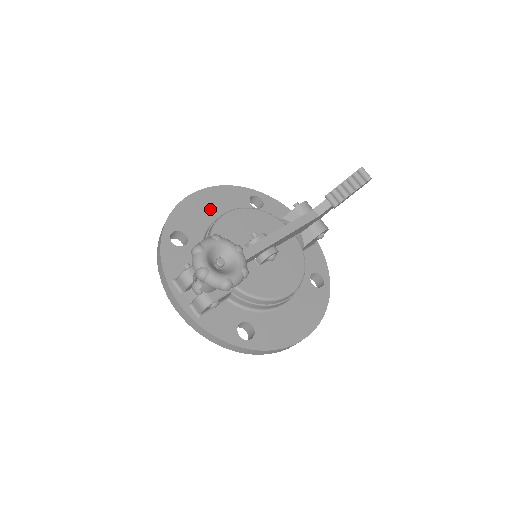
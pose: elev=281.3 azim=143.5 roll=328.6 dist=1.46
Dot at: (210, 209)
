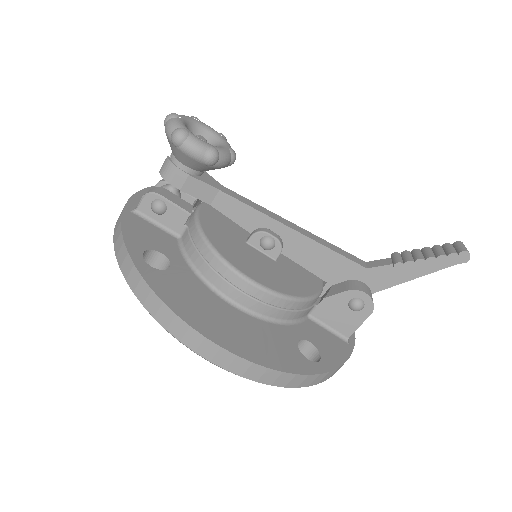
Dot at: occluded
